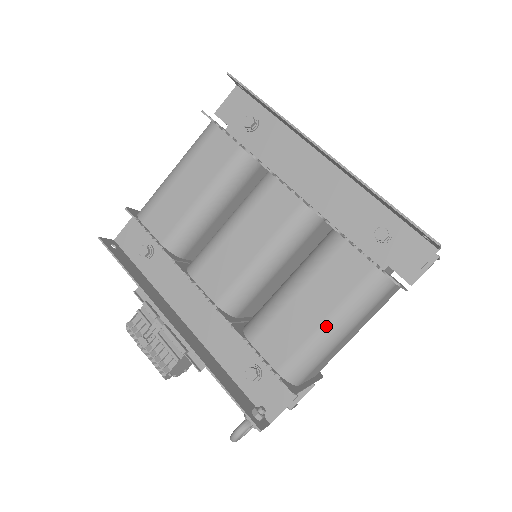
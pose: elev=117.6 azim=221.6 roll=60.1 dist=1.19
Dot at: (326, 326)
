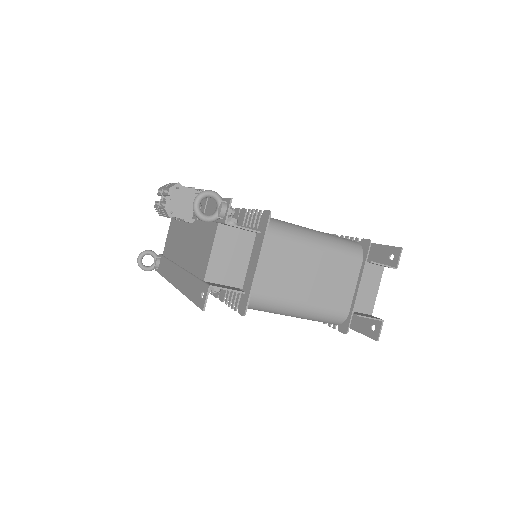
Dot at: (311, 229)
